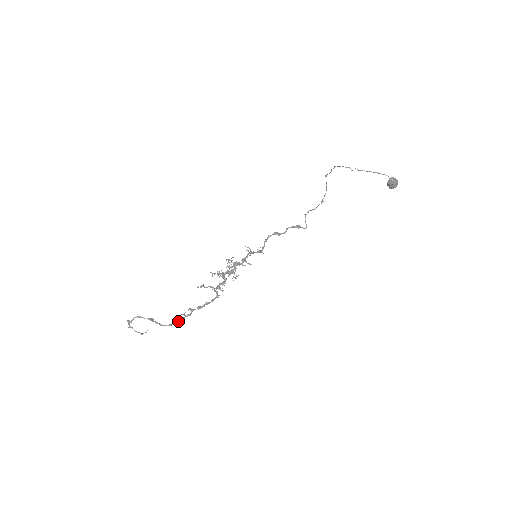
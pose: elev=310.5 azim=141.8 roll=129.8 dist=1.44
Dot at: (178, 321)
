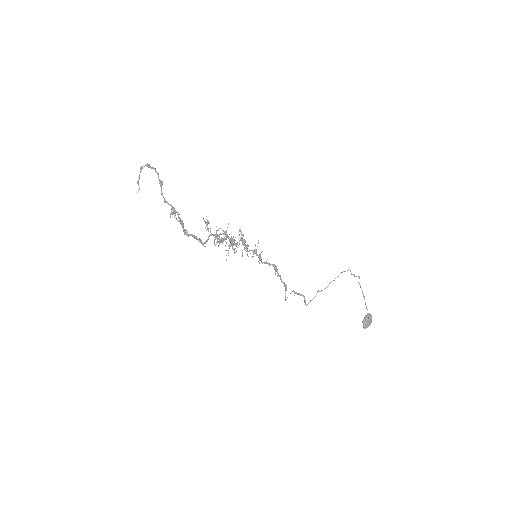
Dot at: (173, 208)
